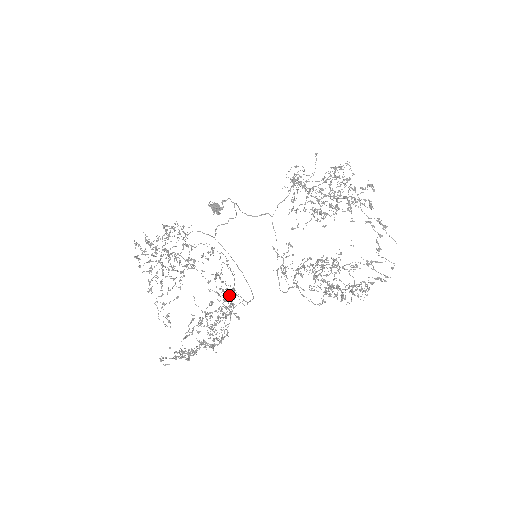
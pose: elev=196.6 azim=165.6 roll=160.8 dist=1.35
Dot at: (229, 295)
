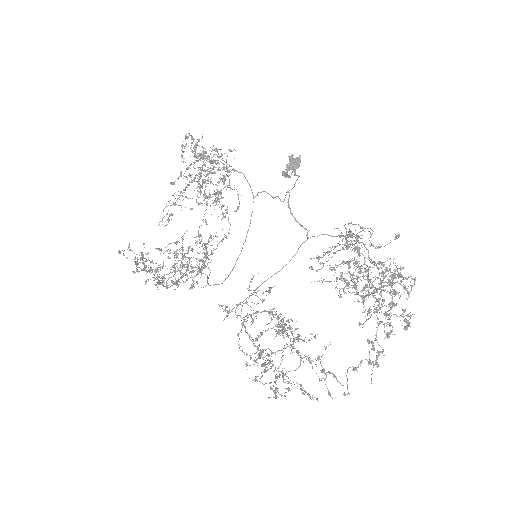
Dot at: (181, 274)
